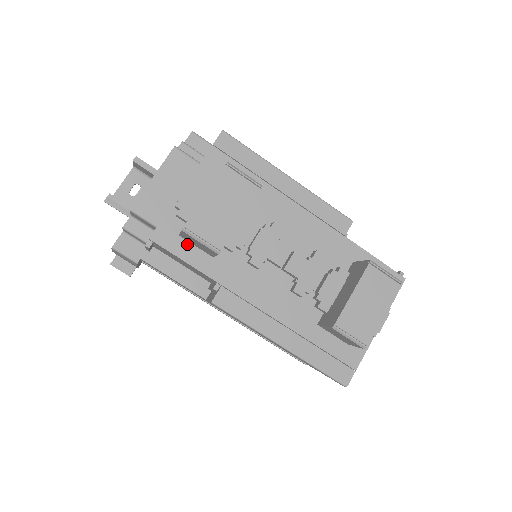
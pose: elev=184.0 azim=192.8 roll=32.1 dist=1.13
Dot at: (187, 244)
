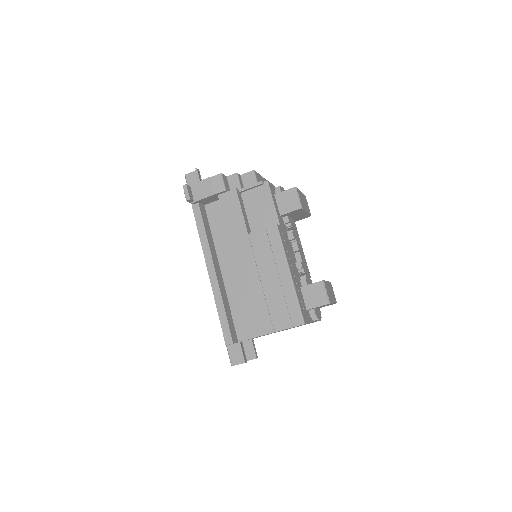
Dot at: (275, 200)
